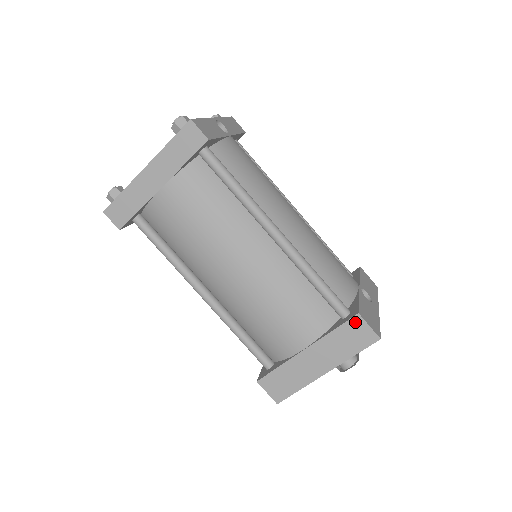
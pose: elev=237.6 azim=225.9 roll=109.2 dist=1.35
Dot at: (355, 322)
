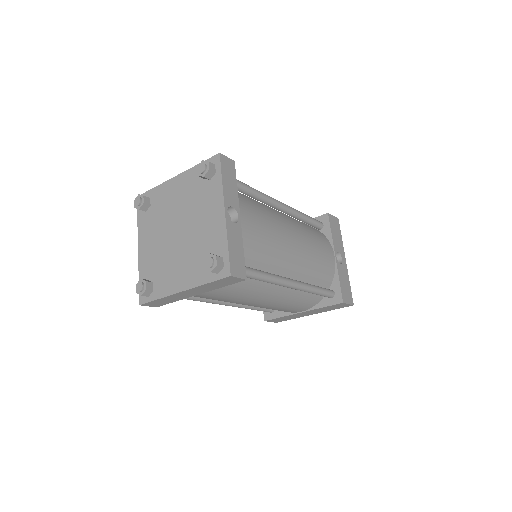
Dot at: (339, 304)
